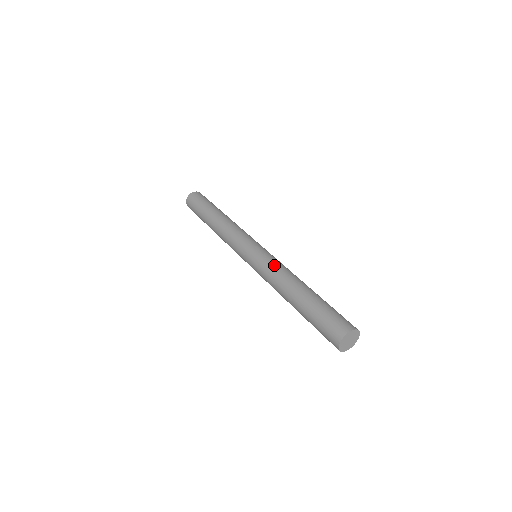
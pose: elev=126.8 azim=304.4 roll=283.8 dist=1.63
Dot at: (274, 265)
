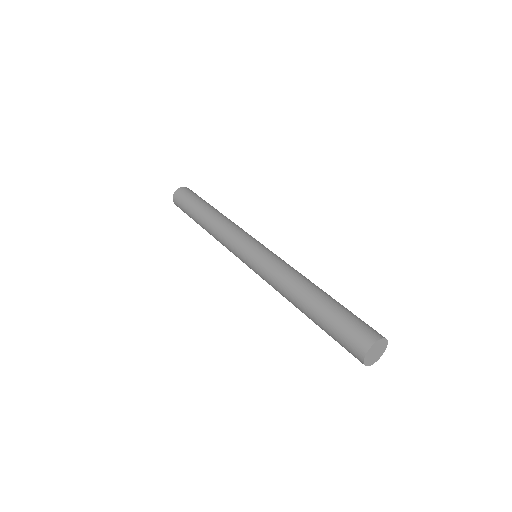
Dot at: (285, 263)
